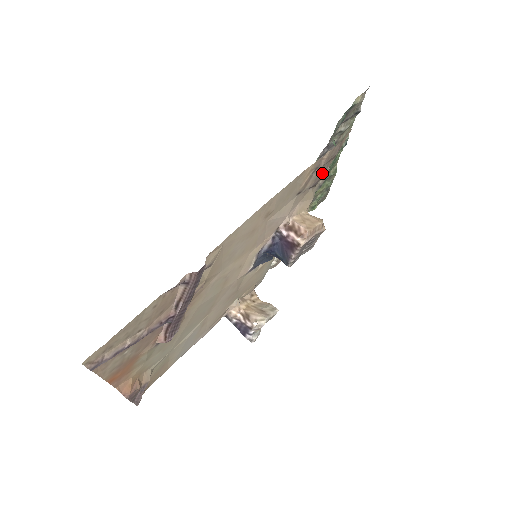
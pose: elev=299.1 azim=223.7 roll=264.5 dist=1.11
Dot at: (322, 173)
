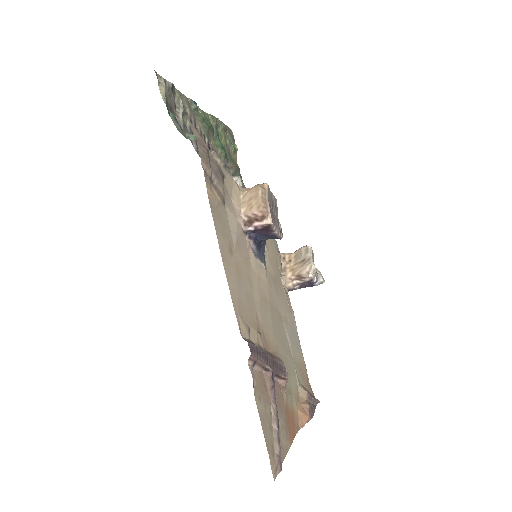
Dot at: (216, 170)
